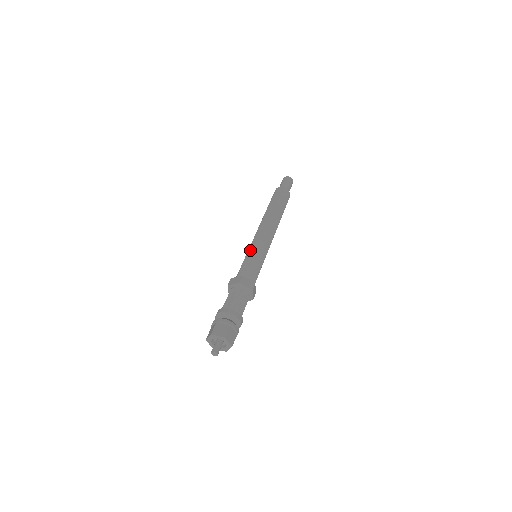
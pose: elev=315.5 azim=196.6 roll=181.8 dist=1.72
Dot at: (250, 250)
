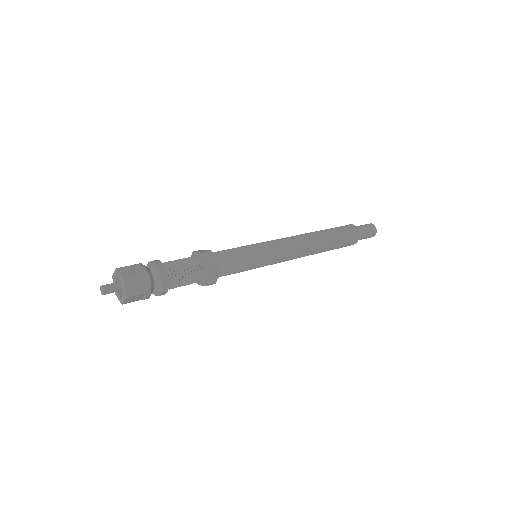
Dot at: (252, 244)
